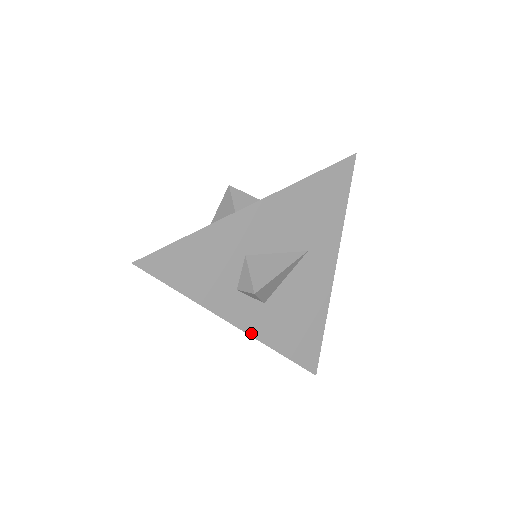
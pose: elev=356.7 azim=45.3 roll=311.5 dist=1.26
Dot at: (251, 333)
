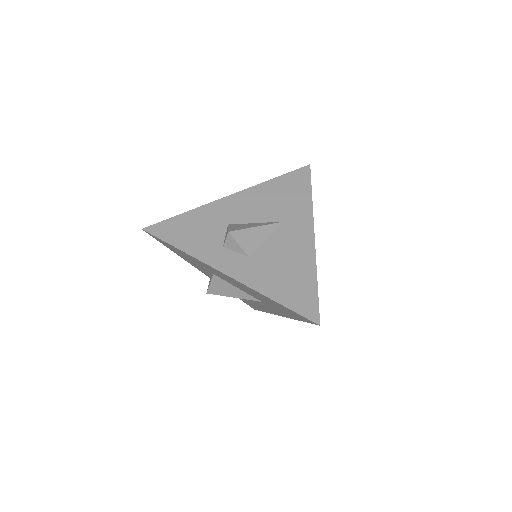
Dot at: (240, 280)
